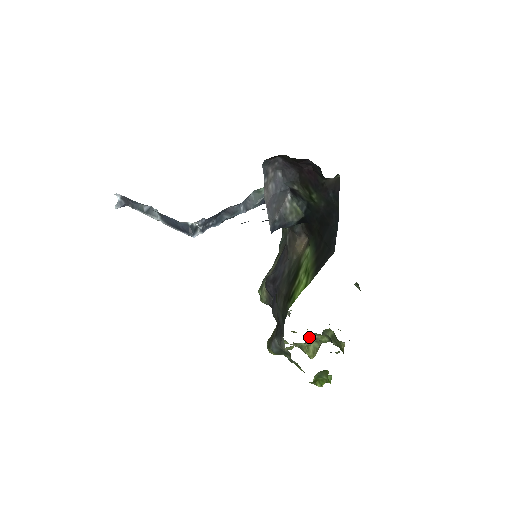
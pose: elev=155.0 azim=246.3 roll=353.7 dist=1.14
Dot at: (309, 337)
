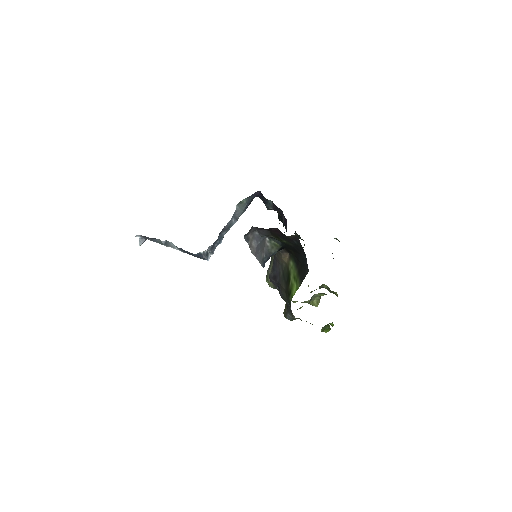
Dot at: (311, 299)
